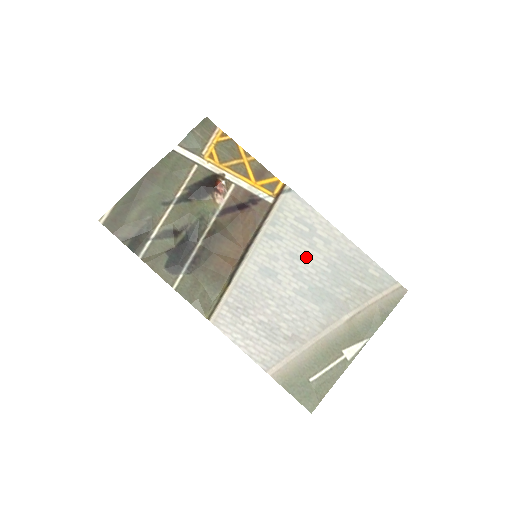
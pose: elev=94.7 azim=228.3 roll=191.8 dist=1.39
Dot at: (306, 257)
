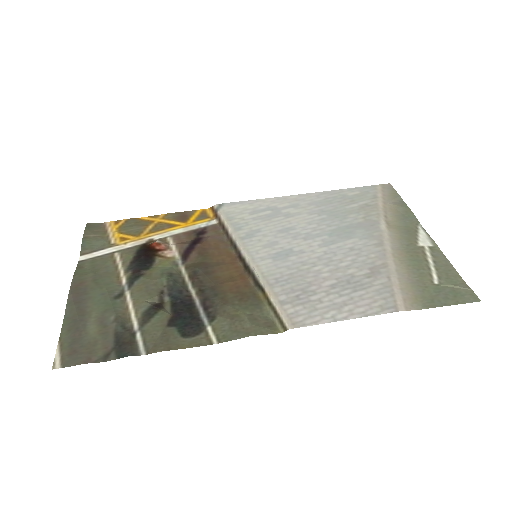
Dot at: (295, 224)
